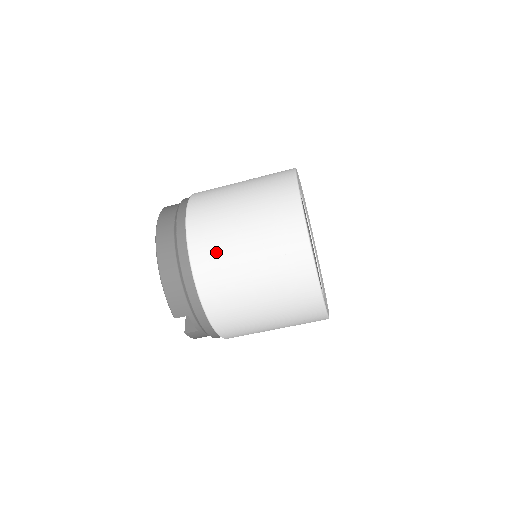
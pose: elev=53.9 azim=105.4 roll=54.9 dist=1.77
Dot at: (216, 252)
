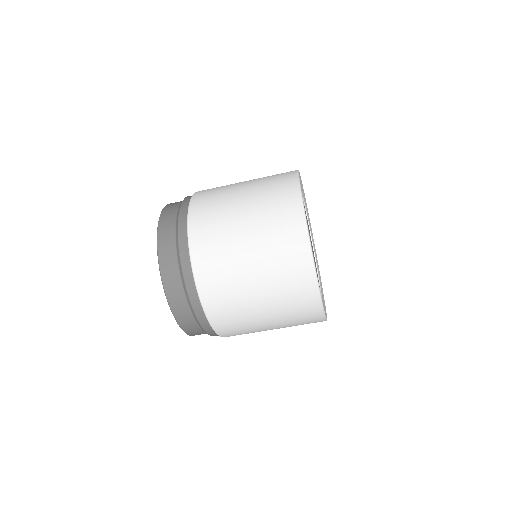
Dot at: (230, 305)
